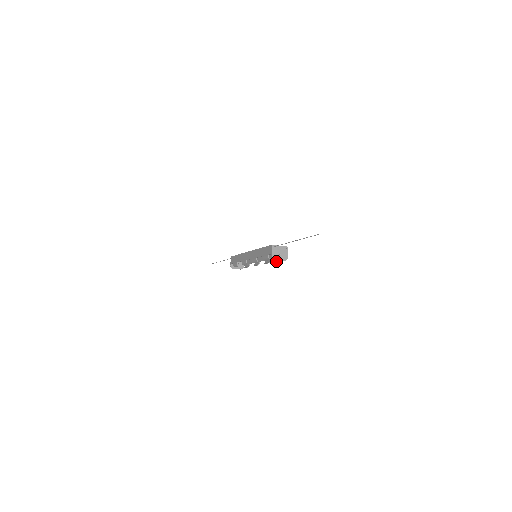
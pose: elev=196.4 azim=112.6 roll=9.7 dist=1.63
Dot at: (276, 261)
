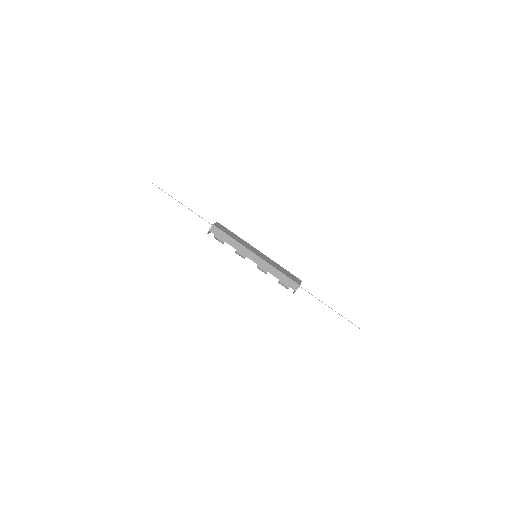
Dot at: occluded
